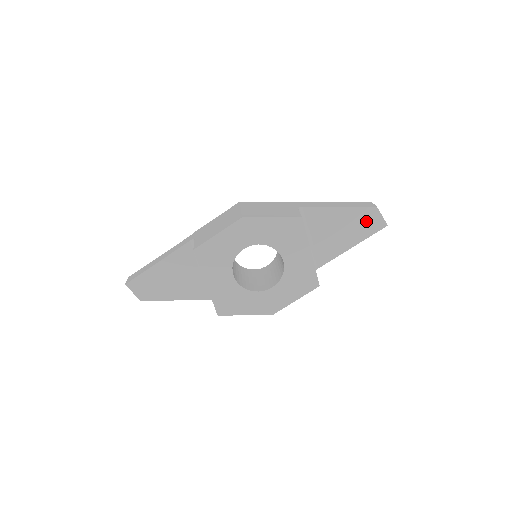
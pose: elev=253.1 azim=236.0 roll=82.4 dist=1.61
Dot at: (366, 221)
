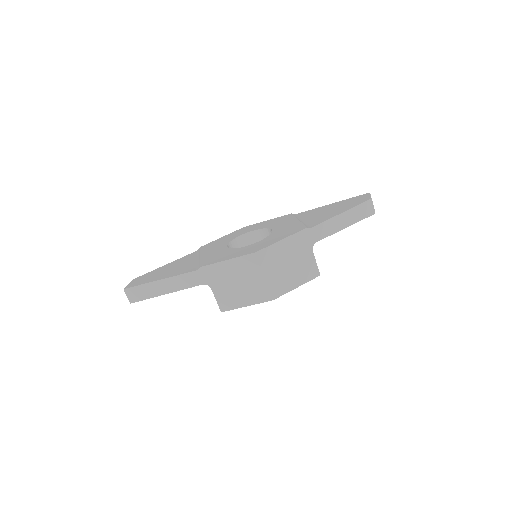
Dot at: occluded
